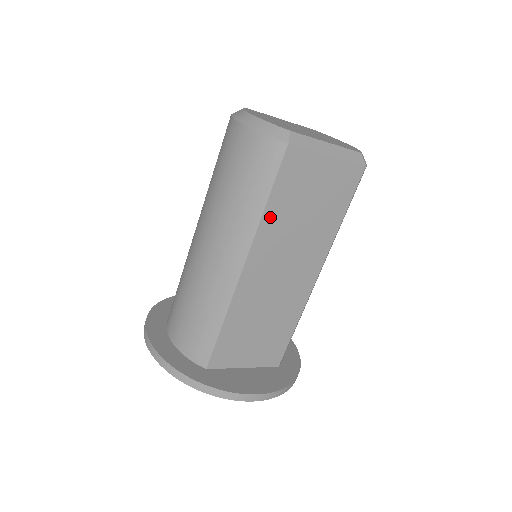
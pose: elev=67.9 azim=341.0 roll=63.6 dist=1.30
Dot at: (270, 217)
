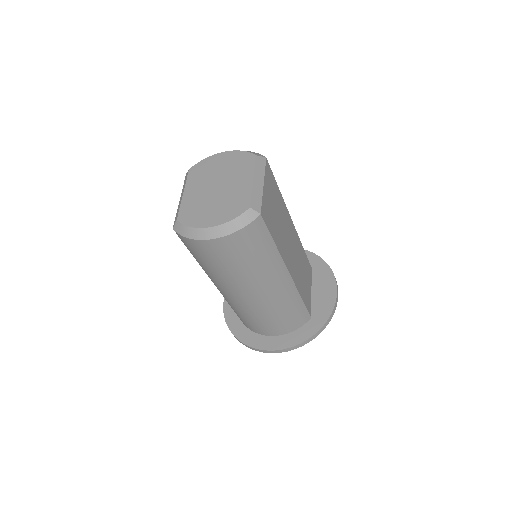
Dot at: (278, 244)
